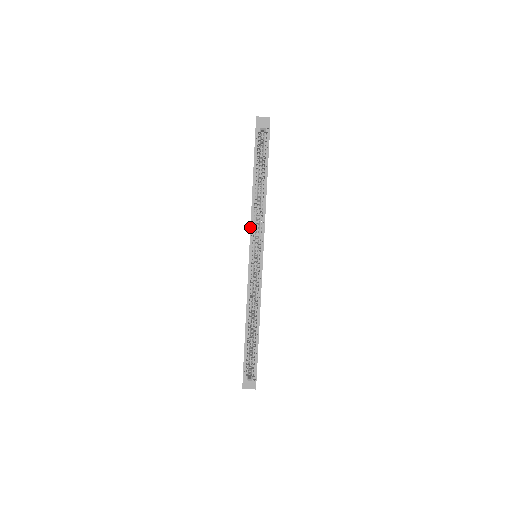
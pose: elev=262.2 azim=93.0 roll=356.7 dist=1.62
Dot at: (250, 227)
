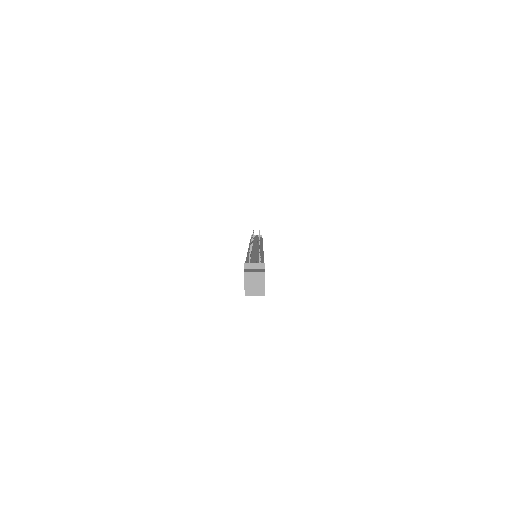
Dot at: occluded
